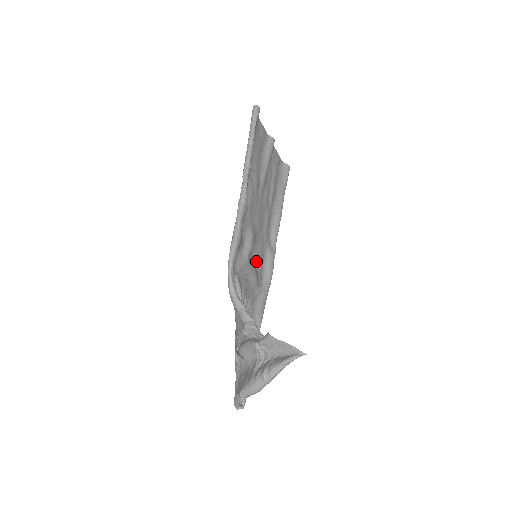
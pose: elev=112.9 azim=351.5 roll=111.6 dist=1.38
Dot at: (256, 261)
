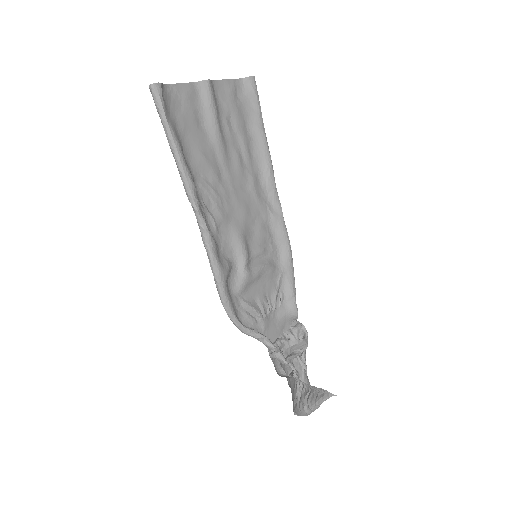
Dot at: (261, 252)
